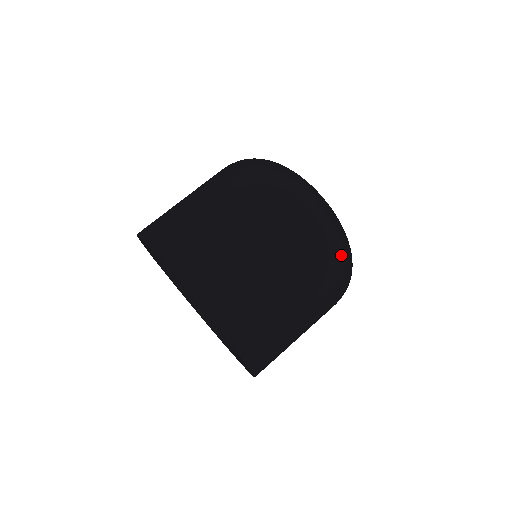
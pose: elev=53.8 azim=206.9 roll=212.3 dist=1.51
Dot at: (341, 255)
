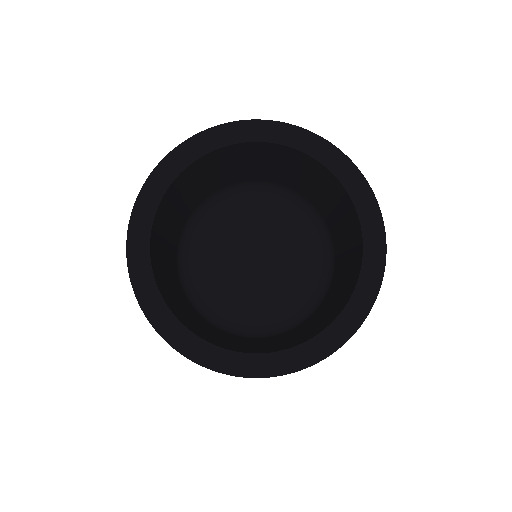
Dot at: occluded
